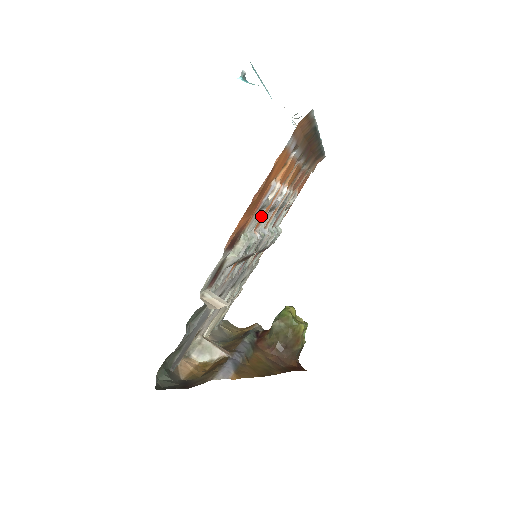
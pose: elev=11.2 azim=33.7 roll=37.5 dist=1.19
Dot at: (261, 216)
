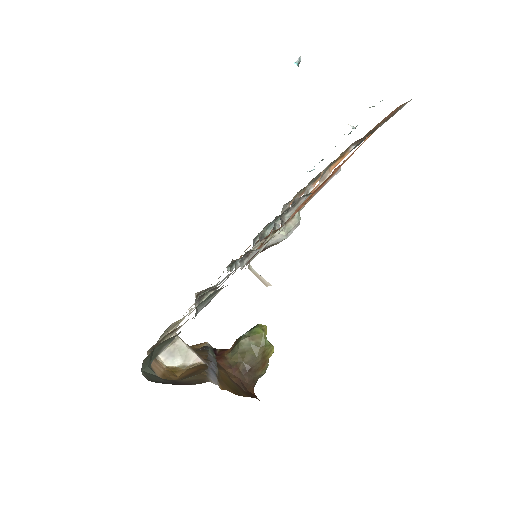
Dot at: occluded
